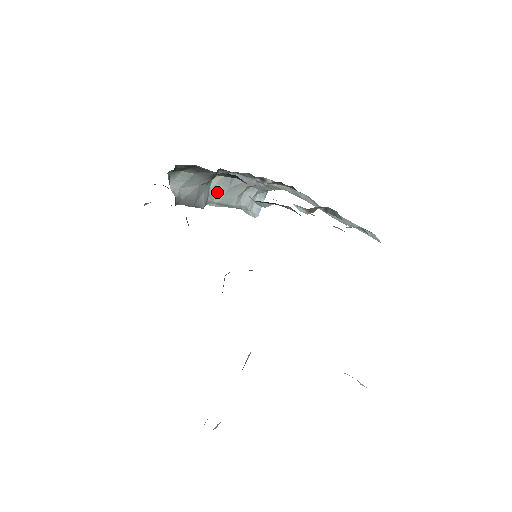
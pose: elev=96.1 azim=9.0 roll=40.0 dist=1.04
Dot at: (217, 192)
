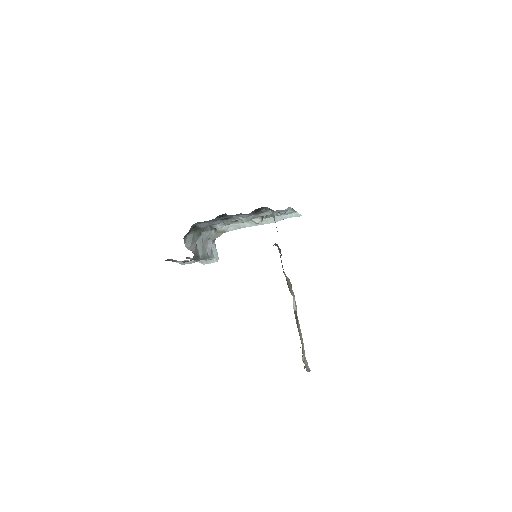
Dot at: (199, 248)
